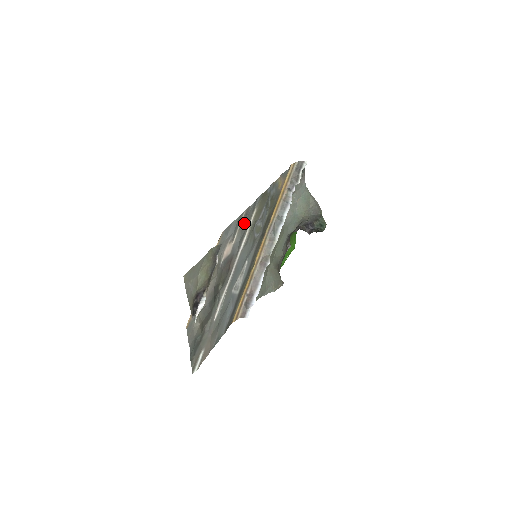
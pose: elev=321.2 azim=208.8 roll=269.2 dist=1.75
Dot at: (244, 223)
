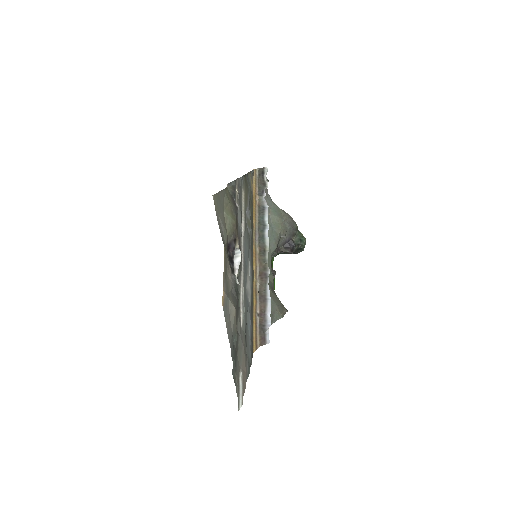
Dot at: (239, 198)
